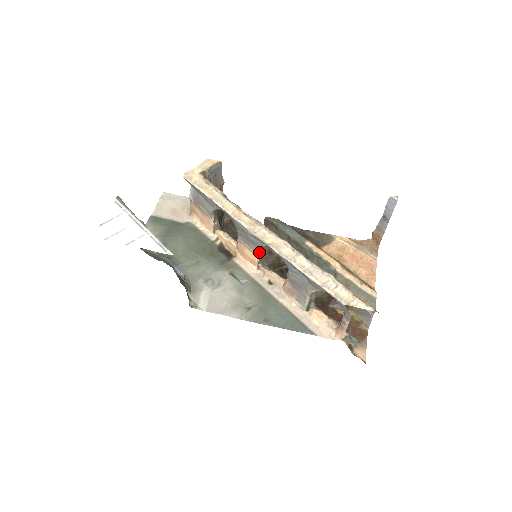
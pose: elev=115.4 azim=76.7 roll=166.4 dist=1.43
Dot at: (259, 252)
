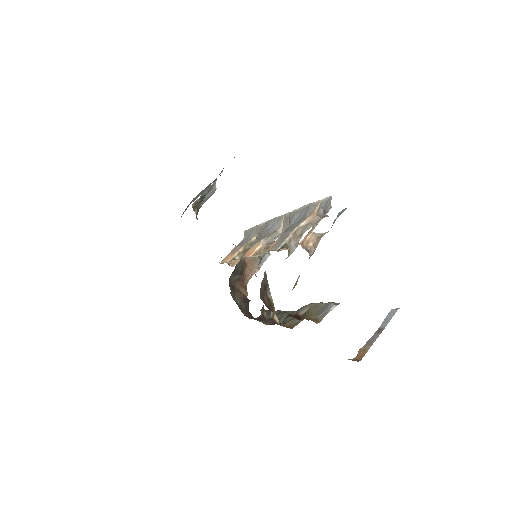
Dot at: (266, 241)
